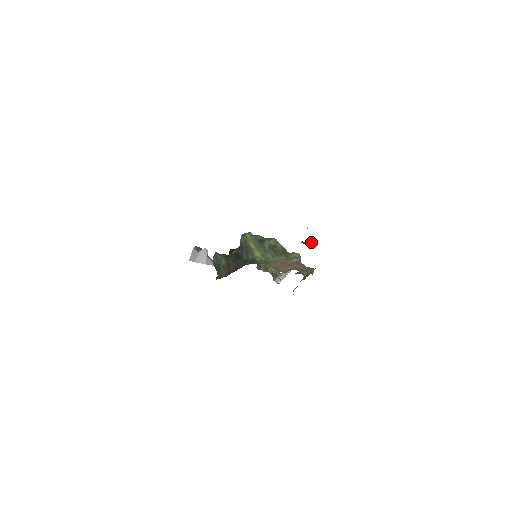
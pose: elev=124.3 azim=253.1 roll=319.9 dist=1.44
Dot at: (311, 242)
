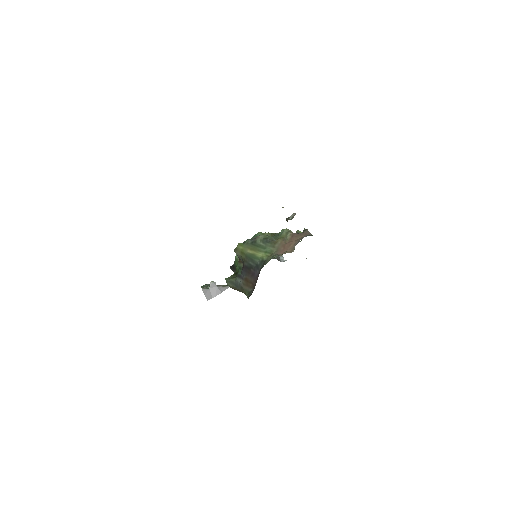
Dot at: (293, 214)
